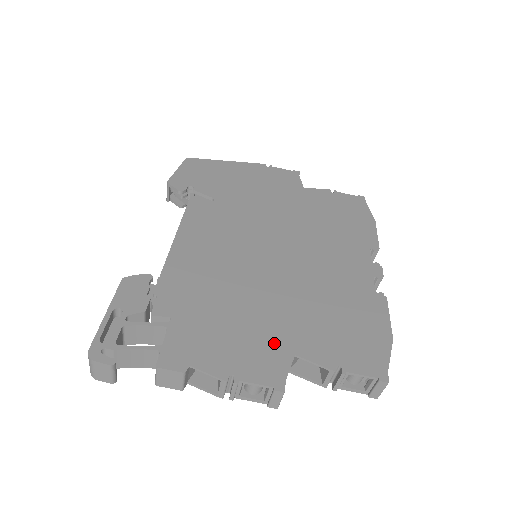
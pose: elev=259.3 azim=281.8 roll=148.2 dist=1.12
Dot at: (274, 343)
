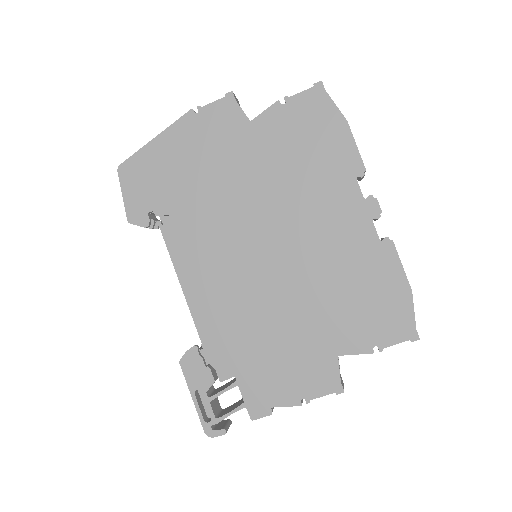
Dot at: (318, 355)
